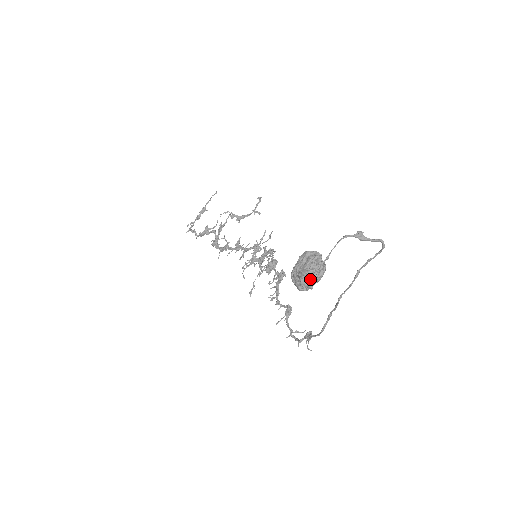
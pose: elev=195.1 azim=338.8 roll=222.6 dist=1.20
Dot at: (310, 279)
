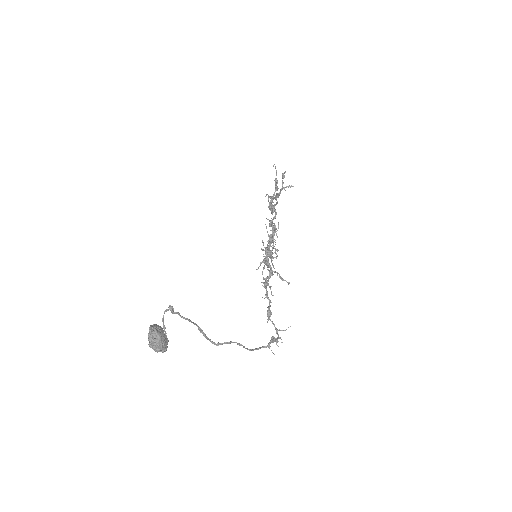
Dot at: (154, 348)
